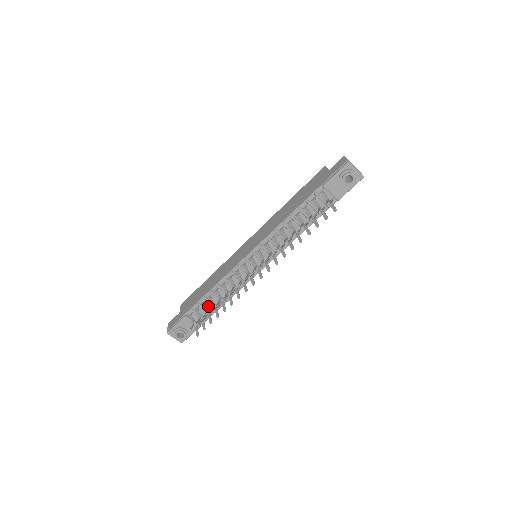
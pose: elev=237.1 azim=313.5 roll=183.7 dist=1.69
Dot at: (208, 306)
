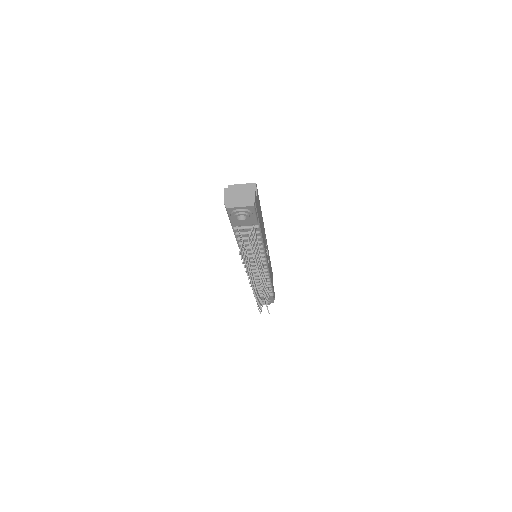
Dot at: occluded
